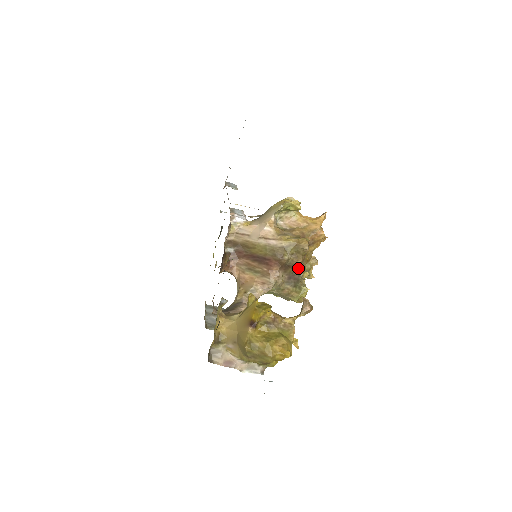
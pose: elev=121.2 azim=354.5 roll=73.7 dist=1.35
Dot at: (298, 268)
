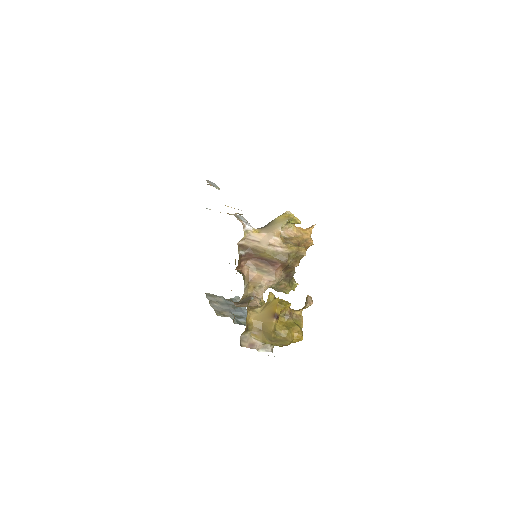
Dot at: (294, 269)
